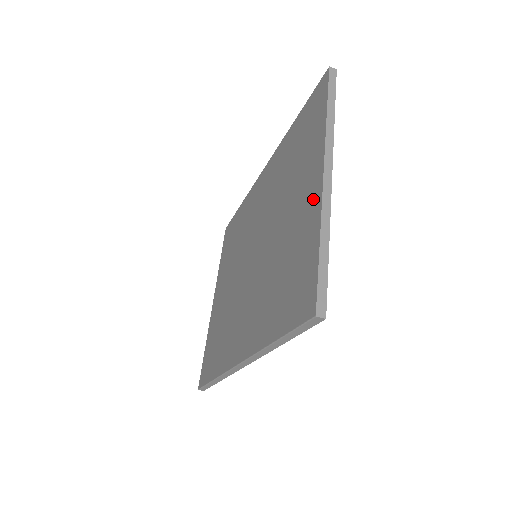
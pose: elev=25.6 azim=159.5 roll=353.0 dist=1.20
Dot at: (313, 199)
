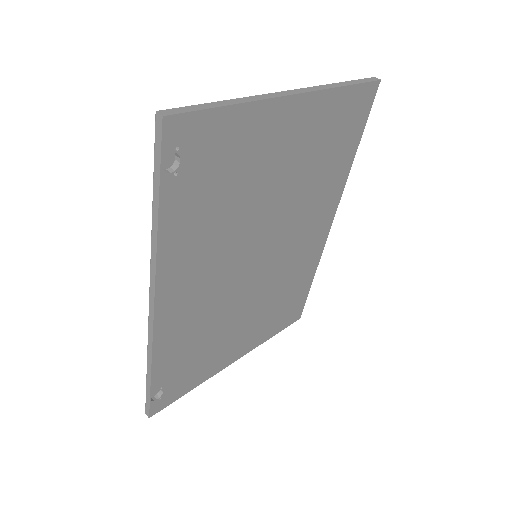
Dot at: occluded
